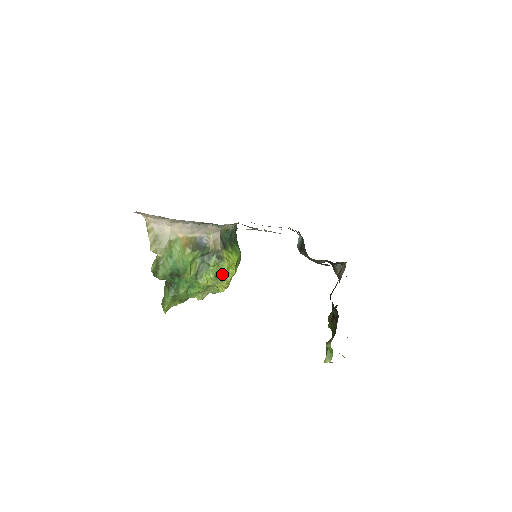
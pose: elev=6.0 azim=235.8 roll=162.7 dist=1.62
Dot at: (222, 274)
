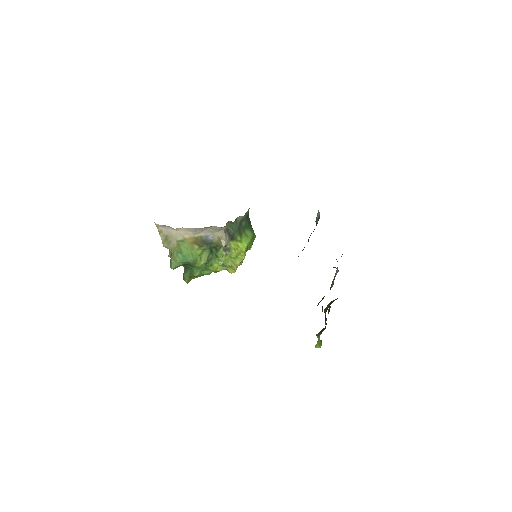
Dot at: (231, 260)
